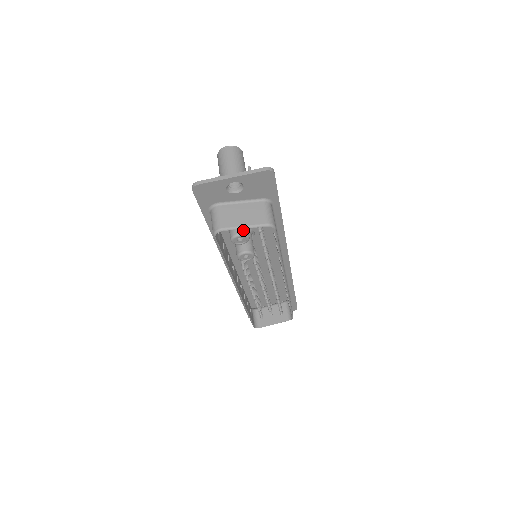
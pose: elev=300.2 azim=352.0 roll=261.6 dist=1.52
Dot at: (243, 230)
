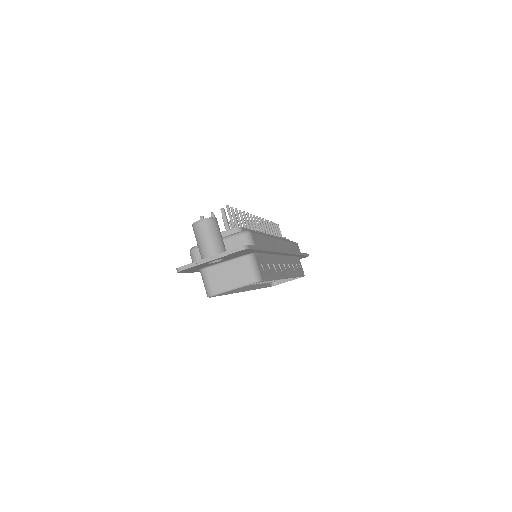
Dot at: occluded
